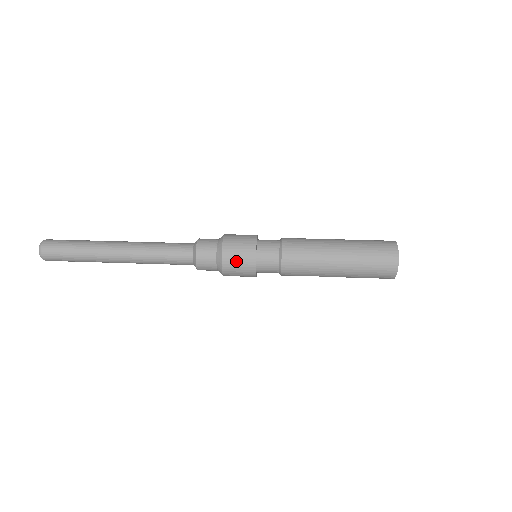
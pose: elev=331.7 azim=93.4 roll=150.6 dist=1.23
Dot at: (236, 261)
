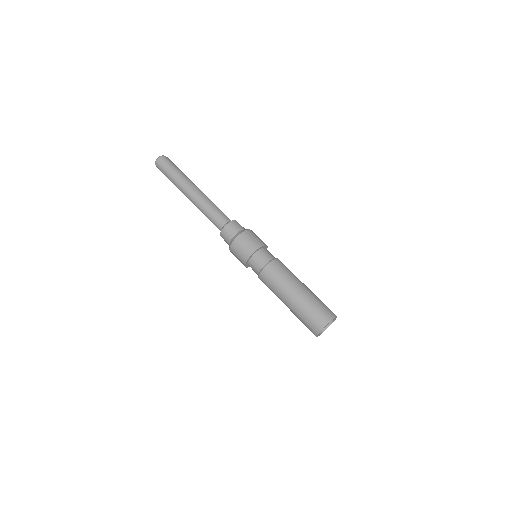
Dot at: (238, 250)
